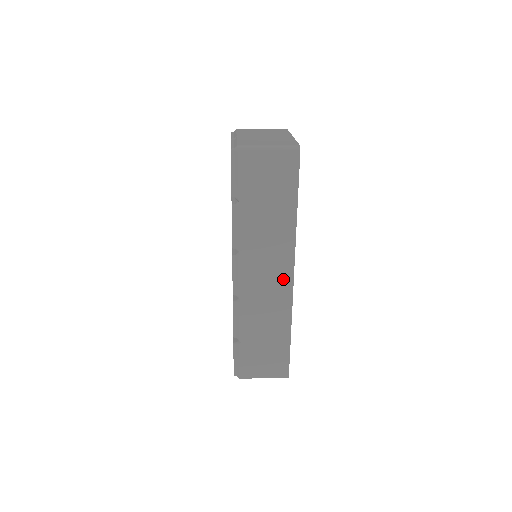
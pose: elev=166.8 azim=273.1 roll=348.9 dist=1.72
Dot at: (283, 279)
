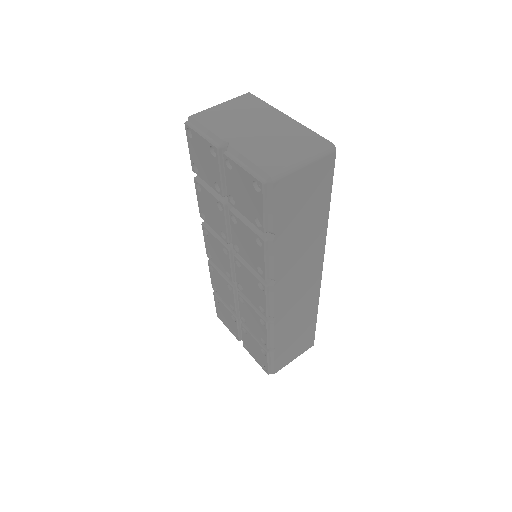
Dot at: (313, 278)
